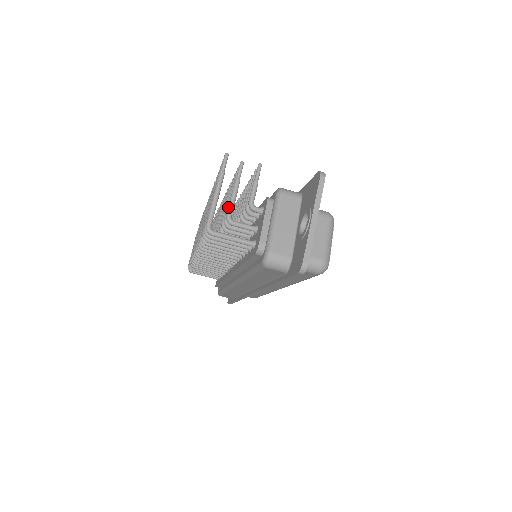
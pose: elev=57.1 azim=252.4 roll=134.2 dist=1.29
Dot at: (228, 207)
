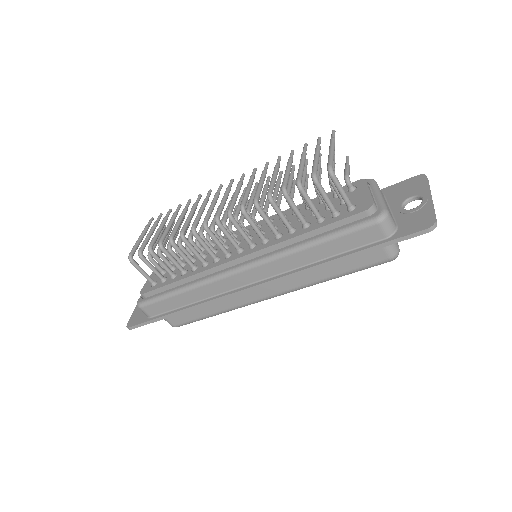
Dot at: occluded
